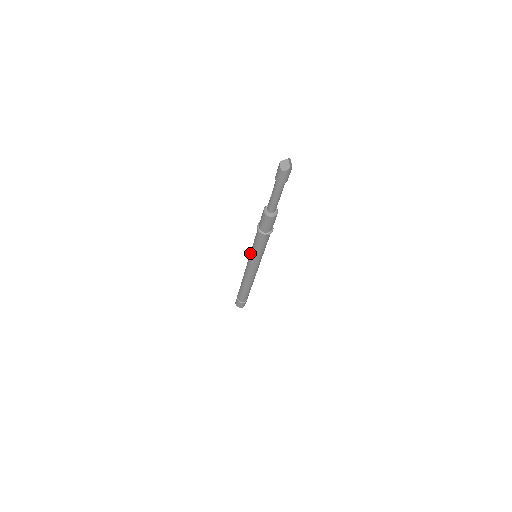
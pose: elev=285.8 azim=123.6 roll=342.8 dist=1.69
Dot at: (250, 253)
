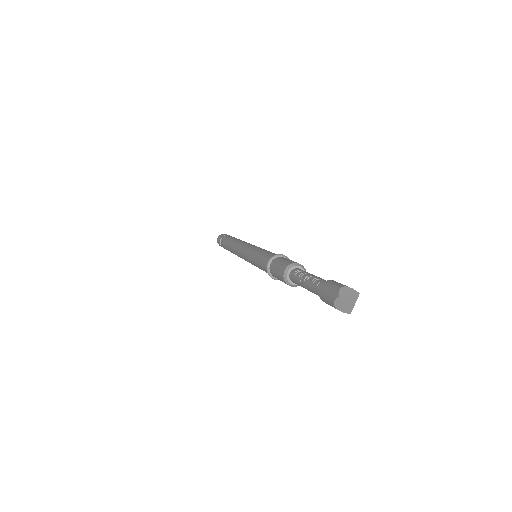
Dot at: (249, 253)
